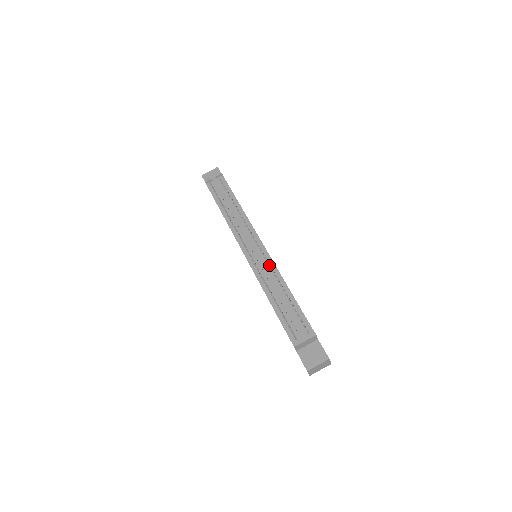
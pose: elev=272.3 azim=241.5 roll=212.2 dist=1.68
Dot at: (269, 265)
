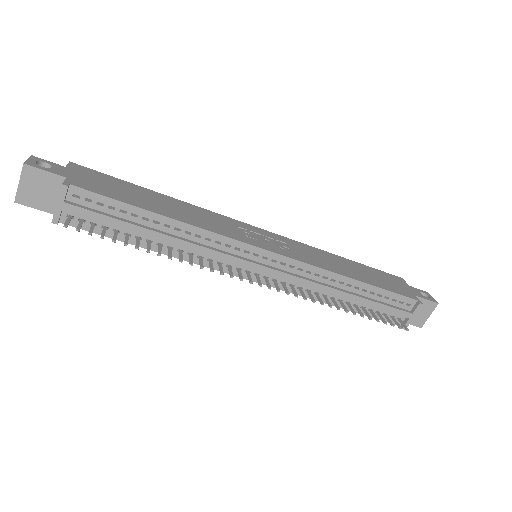
Dot at: (305, 272)
